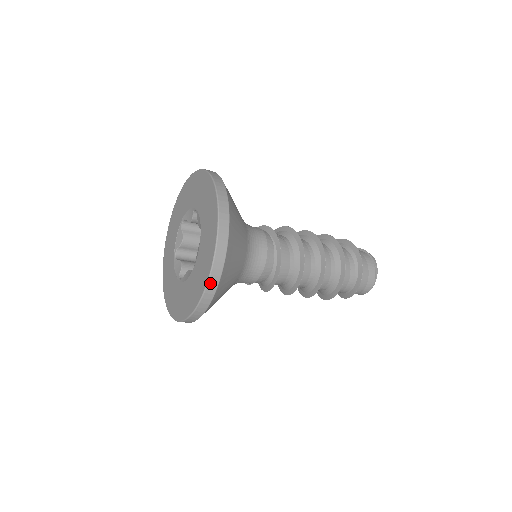
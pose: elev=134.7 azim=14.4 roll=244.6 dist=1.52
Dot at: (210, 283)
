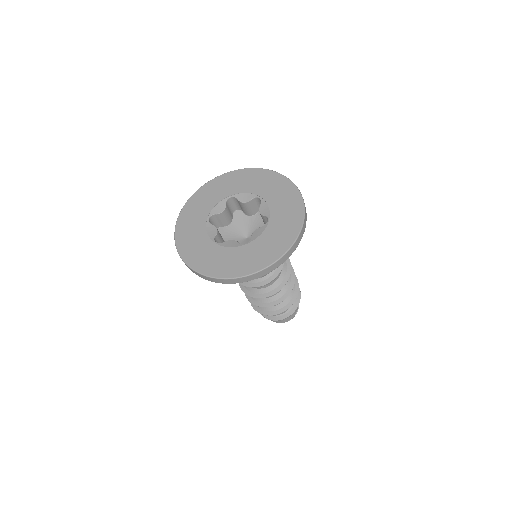
Dot at: (276, 263)
